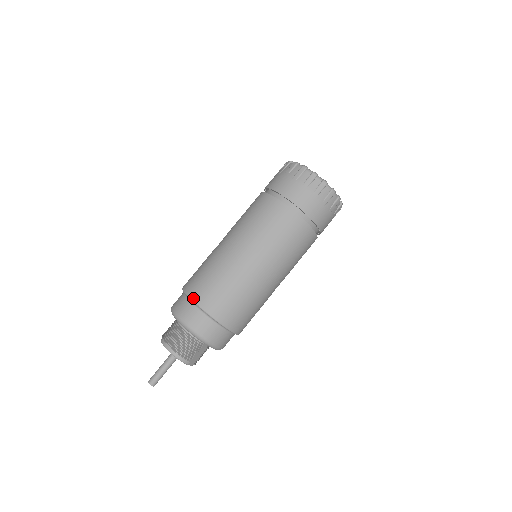
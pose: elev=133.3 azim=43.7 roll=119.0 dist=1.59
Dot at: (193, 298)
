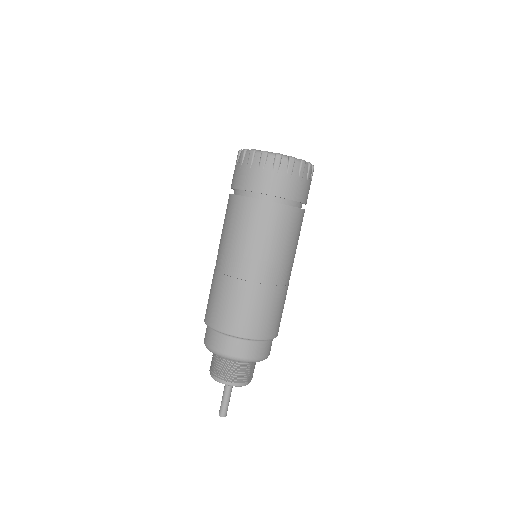
Dot at: (225, 331)
